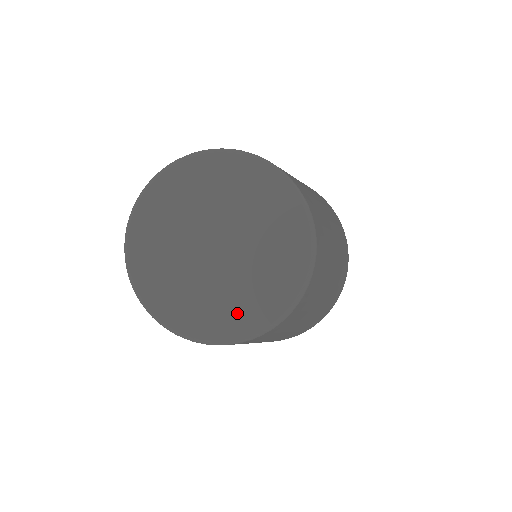
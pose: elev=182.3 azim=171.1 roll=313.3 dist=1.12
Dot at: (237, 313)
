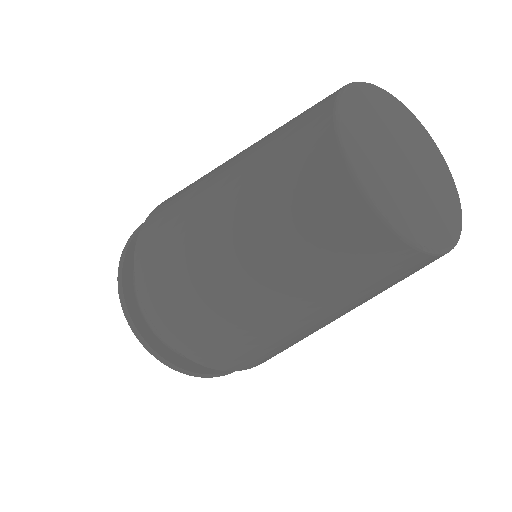
Dot at: (412, 218)
